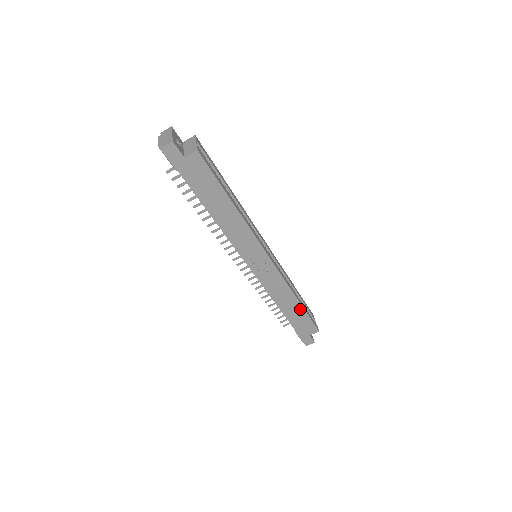
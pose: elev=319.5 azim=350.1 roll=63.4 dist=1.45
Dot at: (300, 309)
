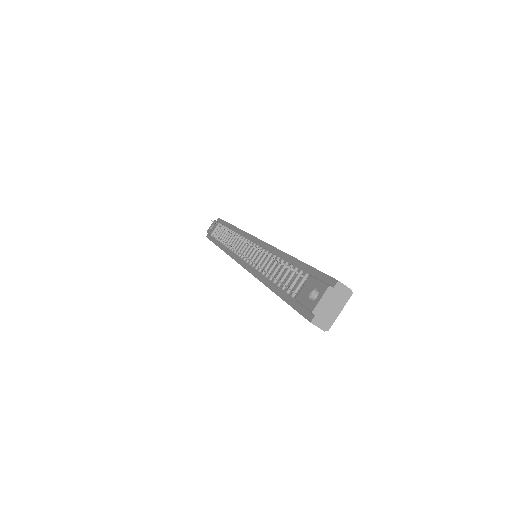
Dot at: occluded
